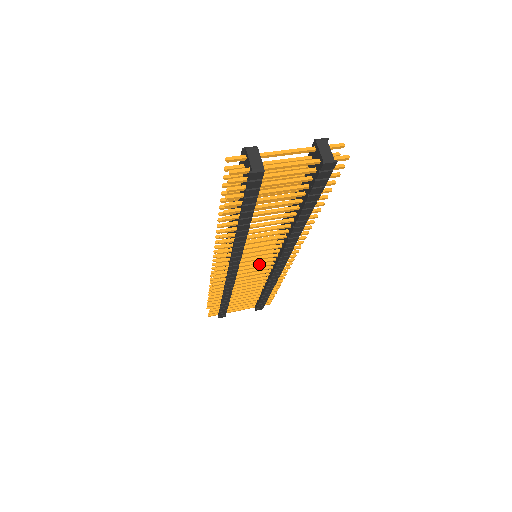
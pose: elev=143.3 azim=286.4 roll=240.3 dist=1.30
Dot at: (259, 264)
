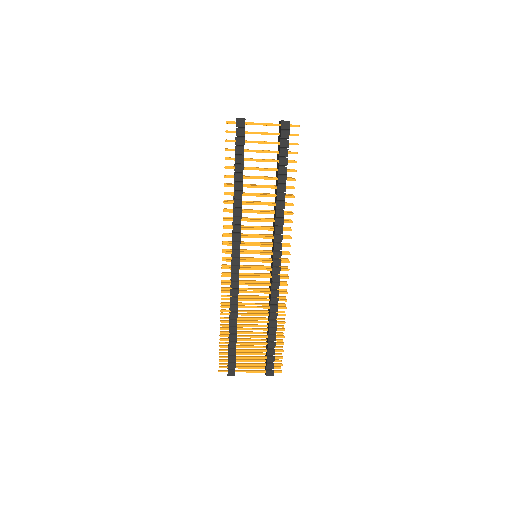
Dot at: (259, 268)
